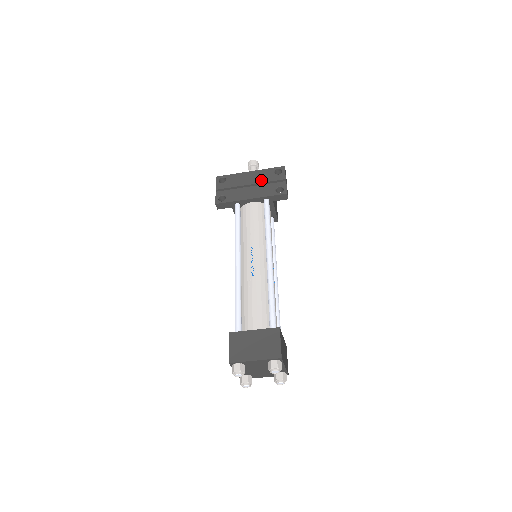
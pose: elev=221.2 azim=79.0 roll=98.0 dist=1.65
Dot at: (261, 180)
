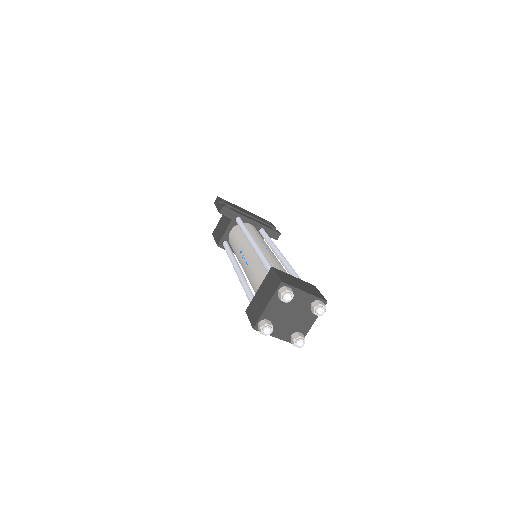
Dot at: (257, 218)
